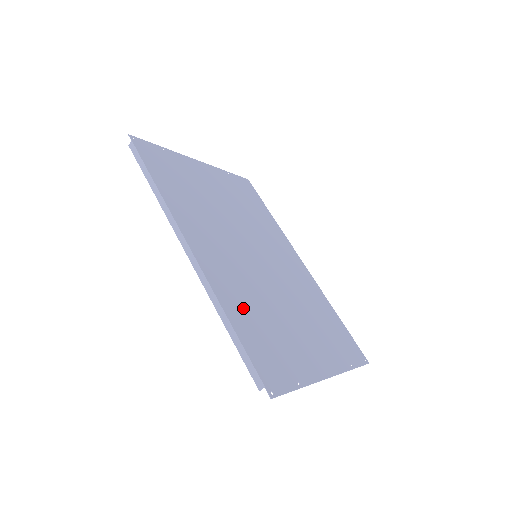
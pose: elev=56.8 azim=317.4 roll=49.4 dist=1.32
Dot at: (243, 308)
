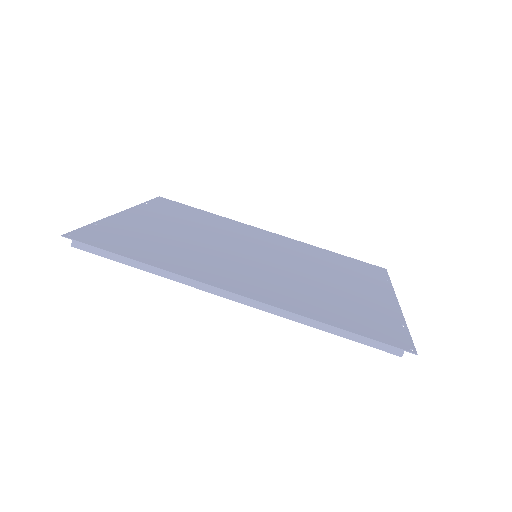
Dot at: (316, 306)
